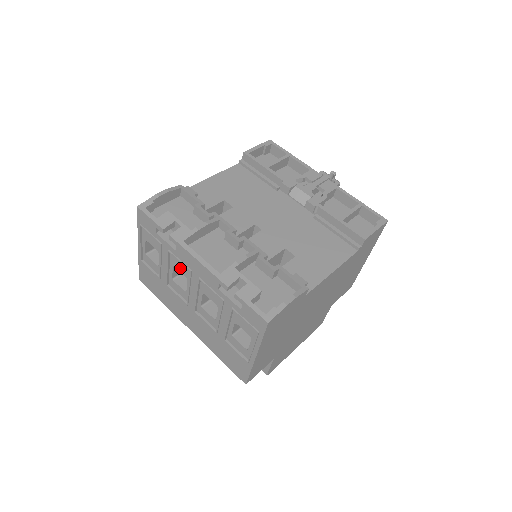
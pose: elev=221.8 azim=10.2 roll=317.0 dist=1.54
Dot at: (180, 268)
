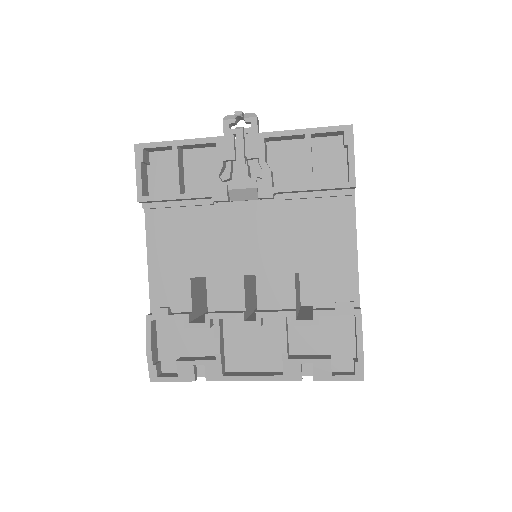
Dot at: occluded
